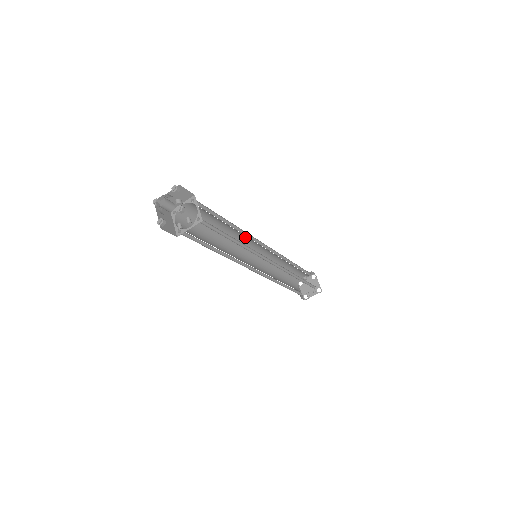
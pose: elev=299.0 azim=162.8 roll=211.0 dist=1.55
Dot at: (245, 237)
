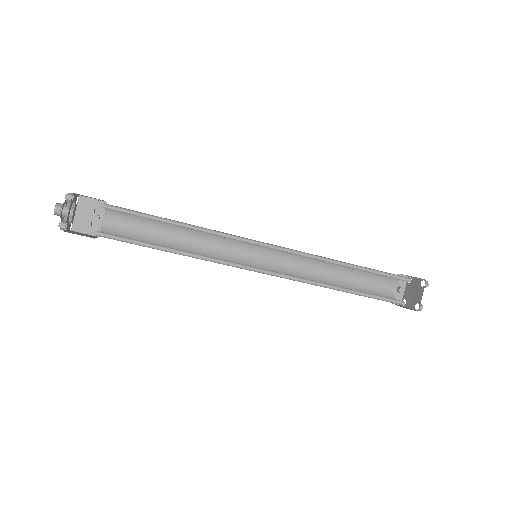
Dot at: (224, 240)
